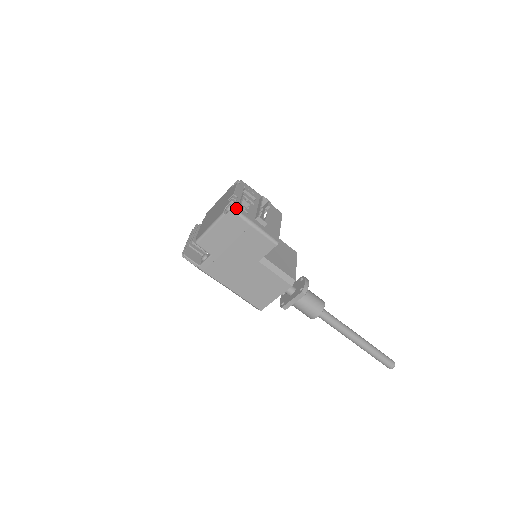
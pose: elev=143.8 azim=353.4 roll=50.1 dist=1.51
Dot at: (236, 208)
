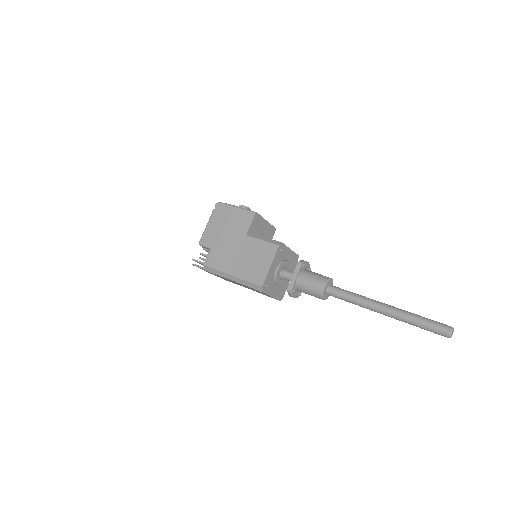
Dot at: (222, 203)
